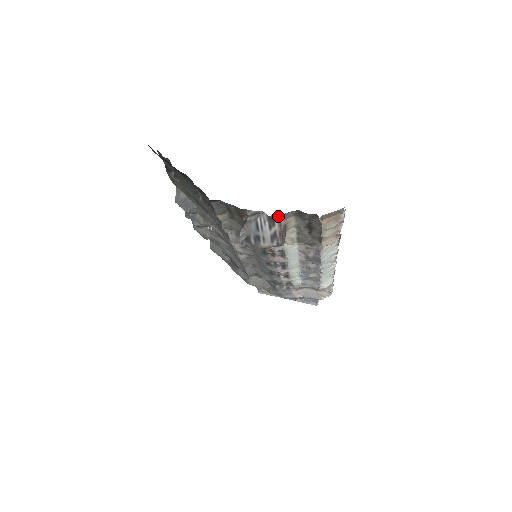
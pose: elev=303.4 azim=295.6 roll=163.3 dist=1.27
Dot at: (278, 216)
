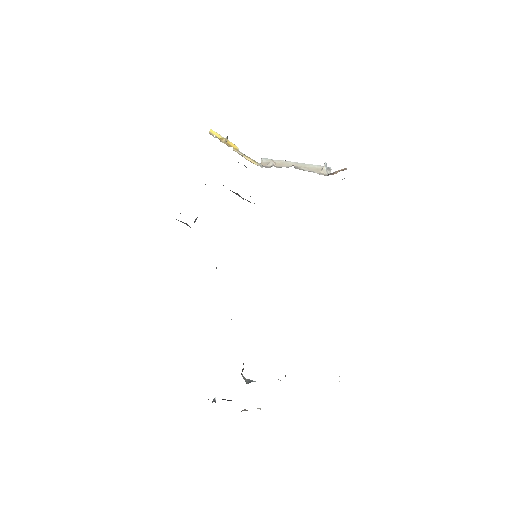
Dot at: occluded
